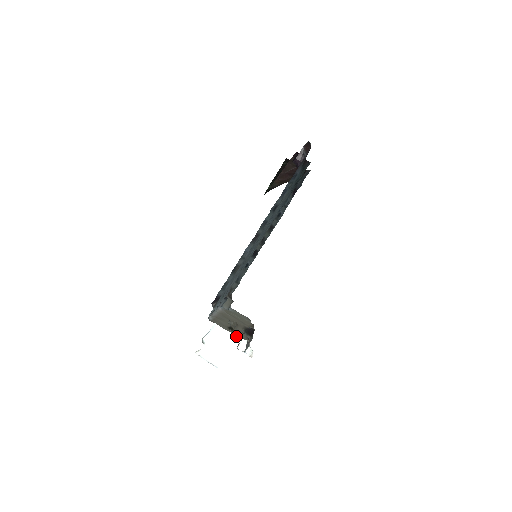
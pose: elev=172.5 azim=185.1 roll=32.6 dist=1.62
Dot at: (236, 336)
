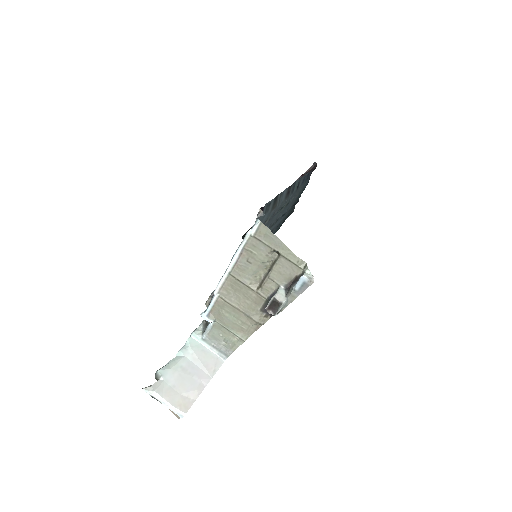
Dot at: (211, 375)
